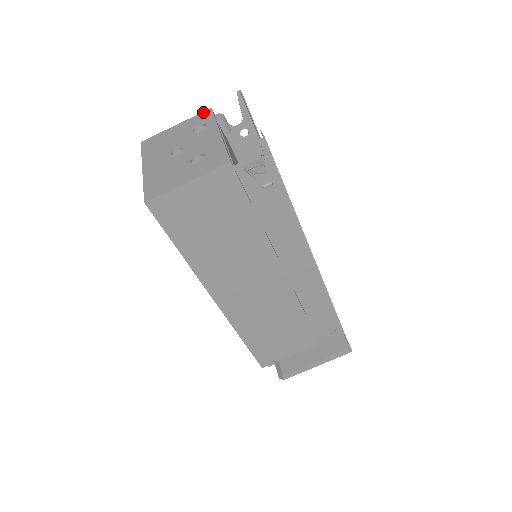
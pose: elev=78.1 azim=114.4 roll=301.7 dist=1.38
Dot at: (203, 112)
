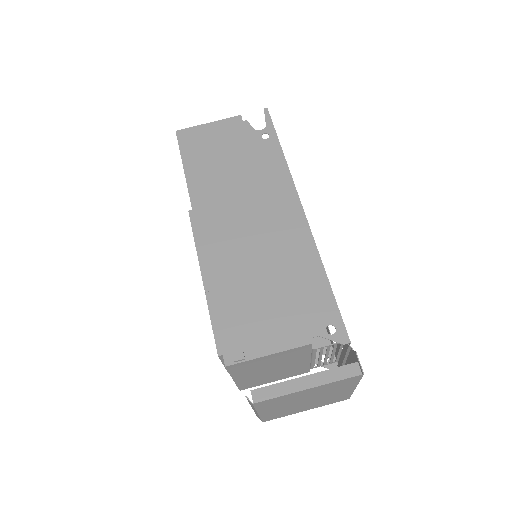
Dot at: occluded
